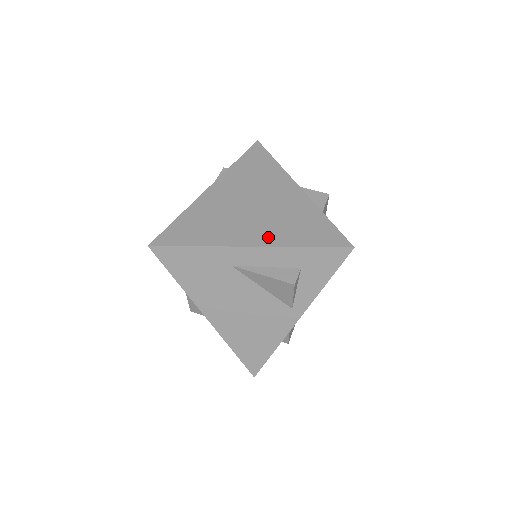
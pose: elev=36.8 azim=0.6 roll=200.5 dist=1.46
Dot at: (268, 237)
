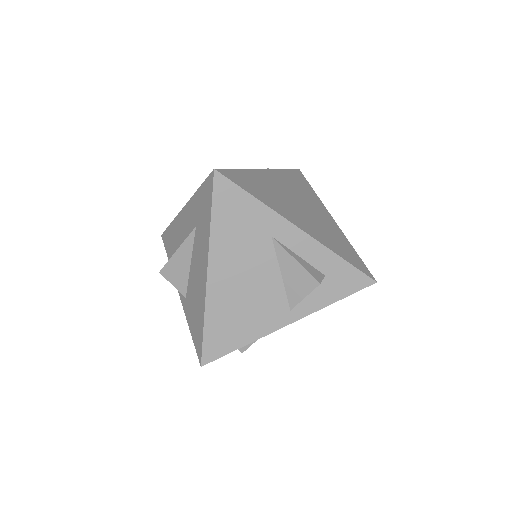
Dot at: (314, 232)
